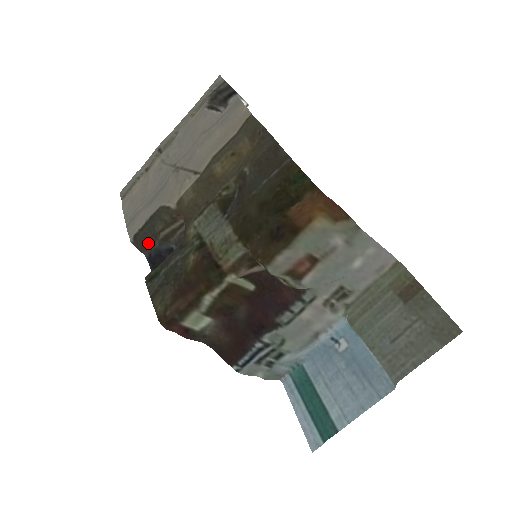
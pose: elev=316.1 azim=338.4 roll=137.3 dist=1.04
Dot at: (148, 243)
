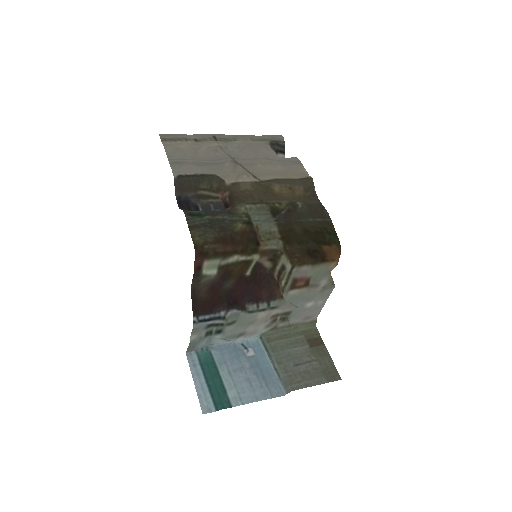
Dot at: (185, 188)
